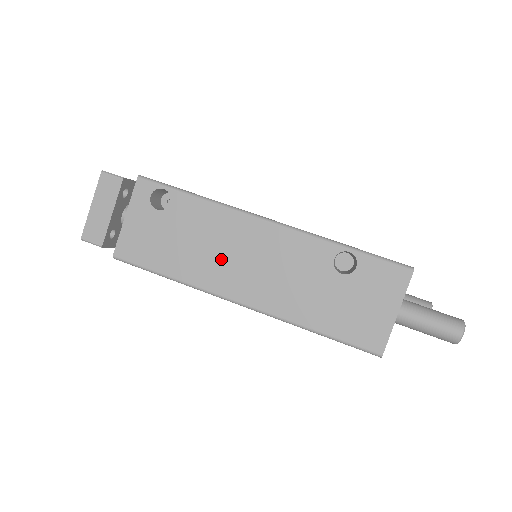
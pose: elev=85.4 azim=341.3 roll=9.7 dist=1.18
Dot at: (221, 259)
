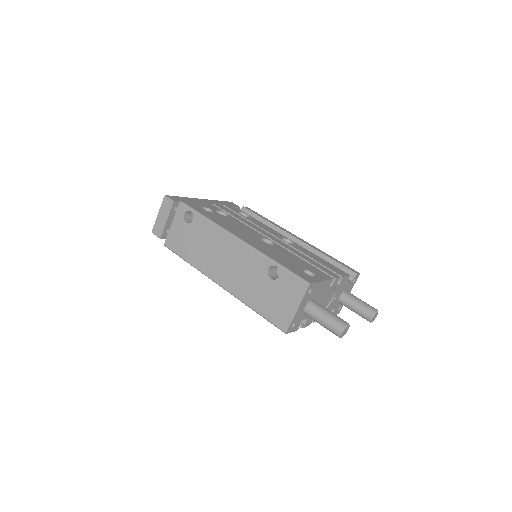
Dot at: (213, 257)
